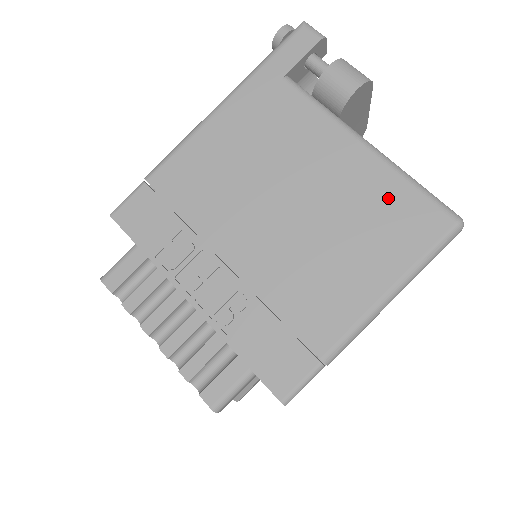
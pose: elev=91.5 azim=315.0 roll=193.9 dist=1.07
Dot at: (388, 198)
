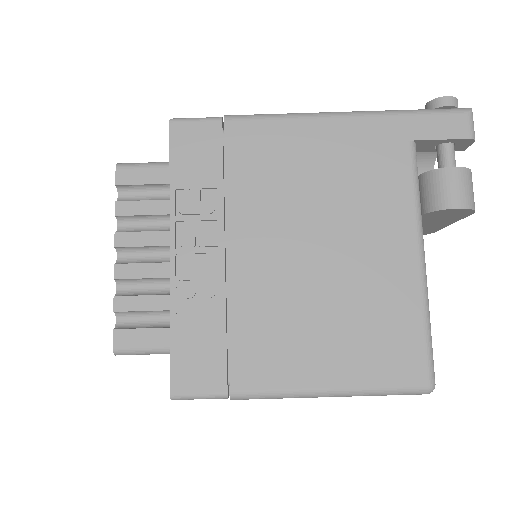
Dot at: (397, 318)
